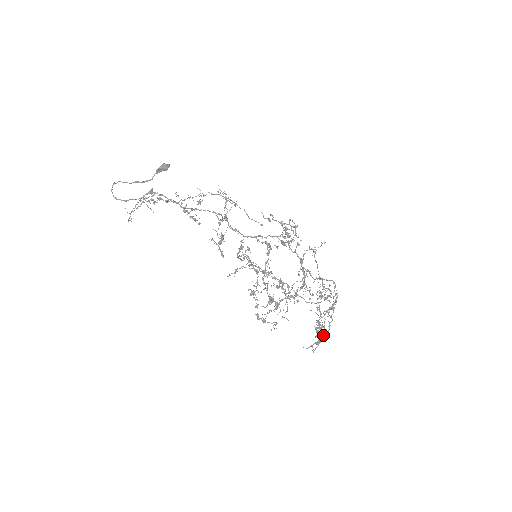
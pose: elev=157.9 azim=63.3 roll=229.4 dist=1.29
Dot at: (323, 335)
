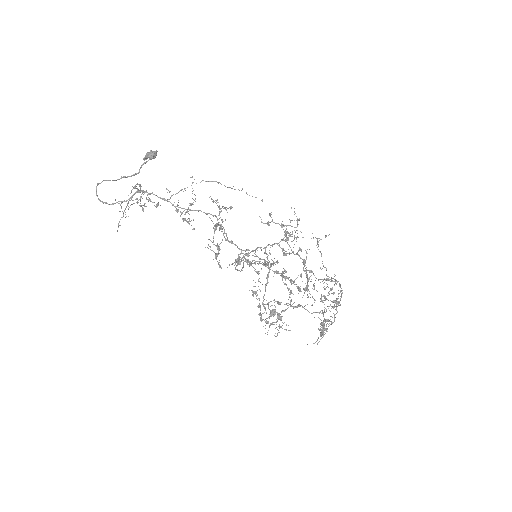
Dot at: (328, 326)
